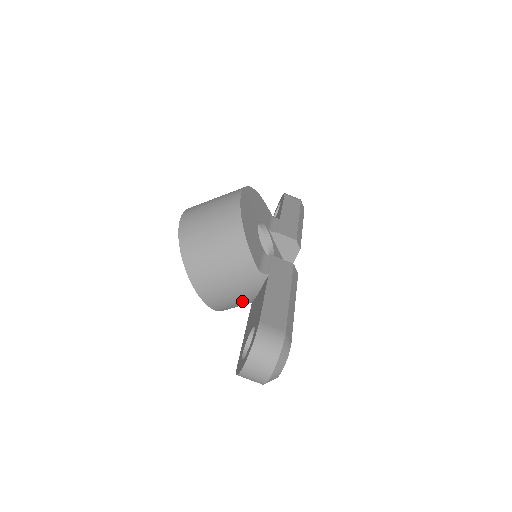
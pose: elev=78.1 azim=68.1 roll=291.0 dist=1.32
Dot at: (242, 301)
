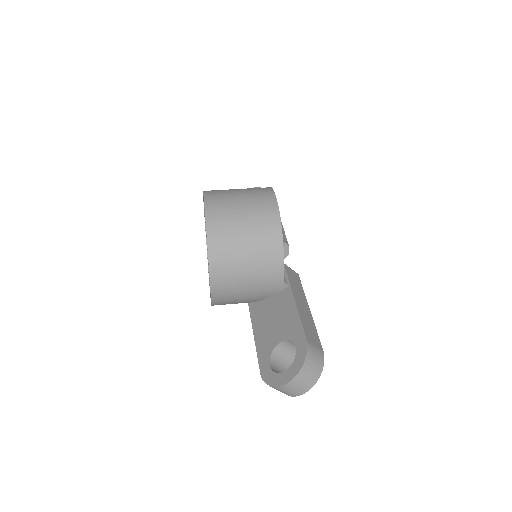
Dot at: (244, 302)
